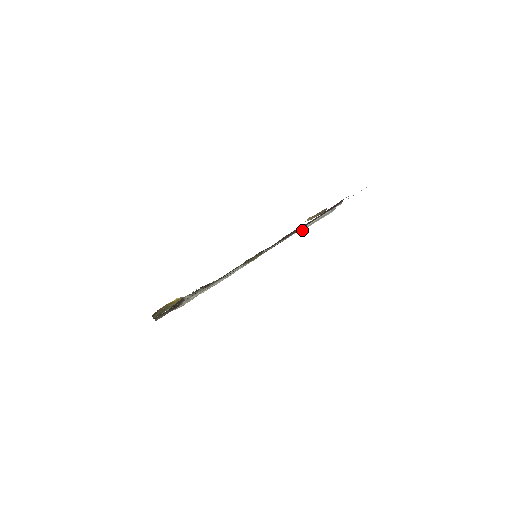
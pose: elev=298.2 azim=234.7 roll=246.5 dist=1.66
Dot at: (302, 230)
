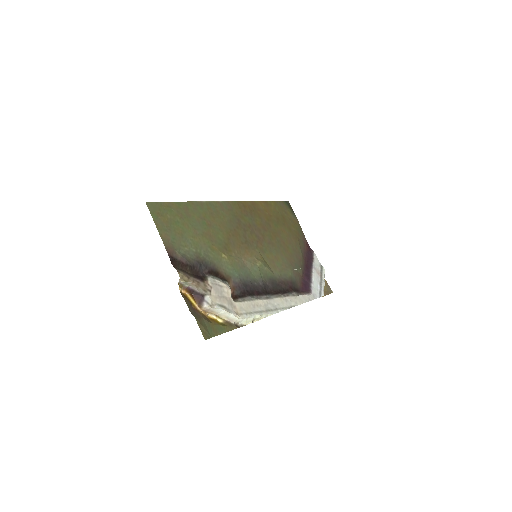
Dot at: (322, 295)
